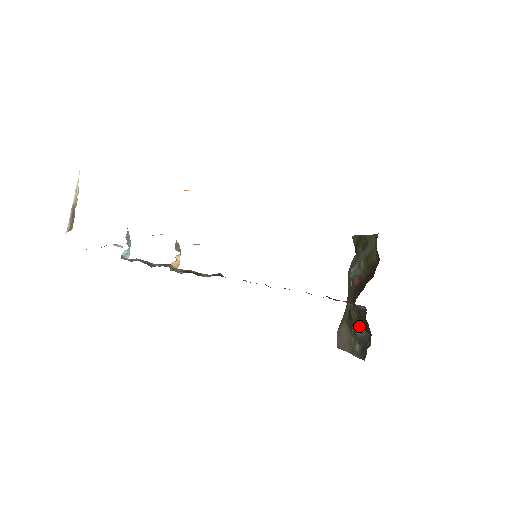
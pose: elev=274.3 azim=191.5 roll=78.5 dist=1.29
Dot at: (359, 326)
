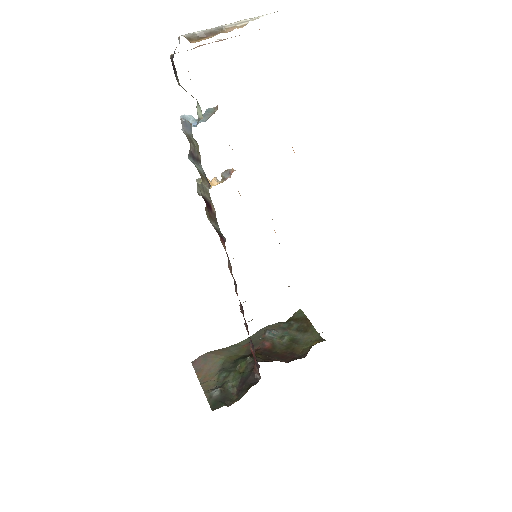
Dot at: (236, 380)
